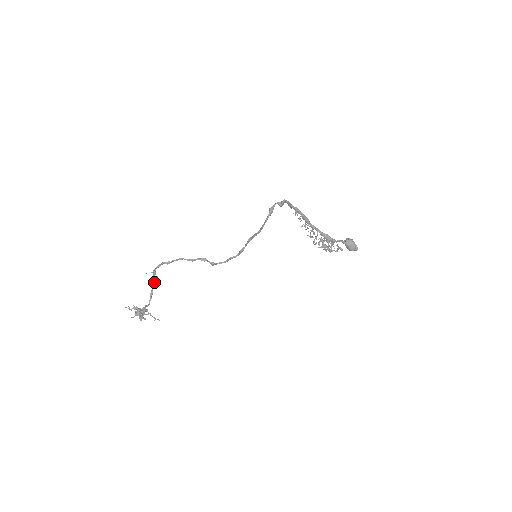
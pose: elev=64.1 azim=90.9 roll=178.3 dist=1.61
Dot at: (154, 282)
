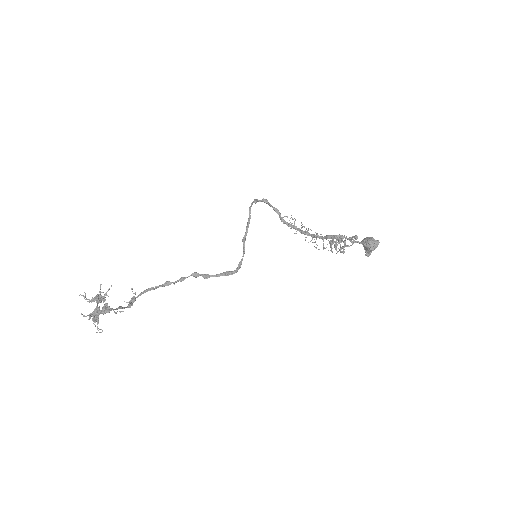
Dot at: (129, 304)
